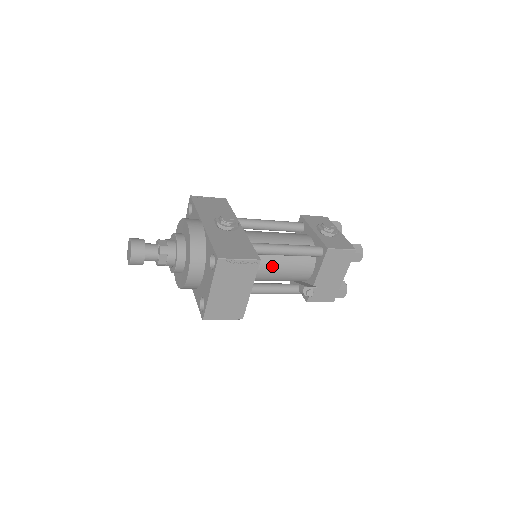
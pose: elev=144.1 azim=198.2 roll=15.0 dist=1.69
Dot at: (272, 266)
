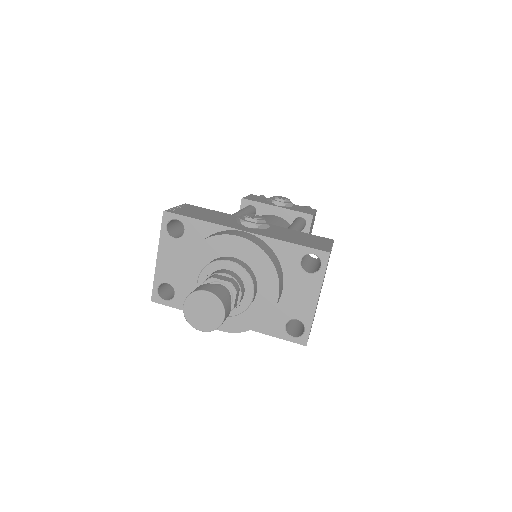
Dot at: occluded
